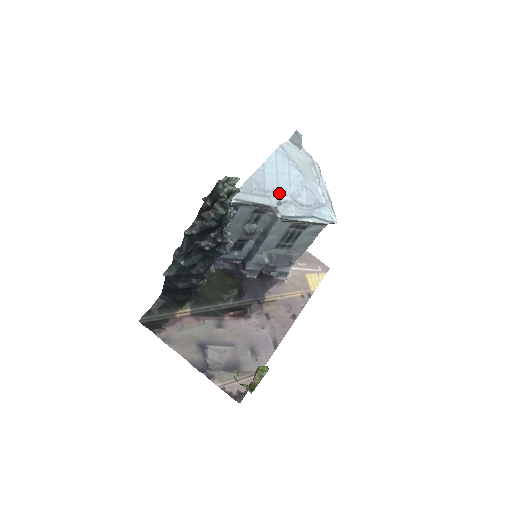
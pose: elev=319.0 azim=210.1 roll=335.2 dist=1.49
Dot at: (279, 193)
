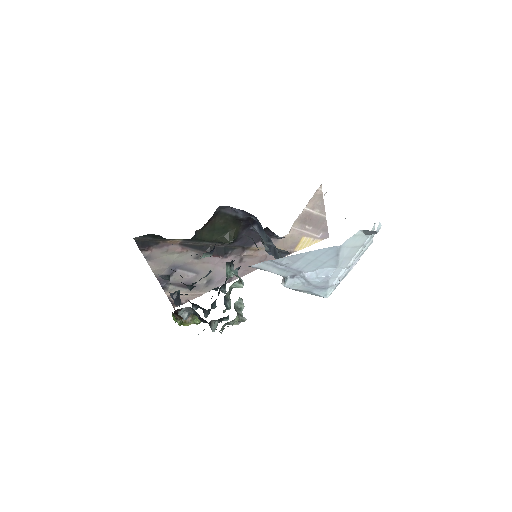
Dot at: (300, 271)
